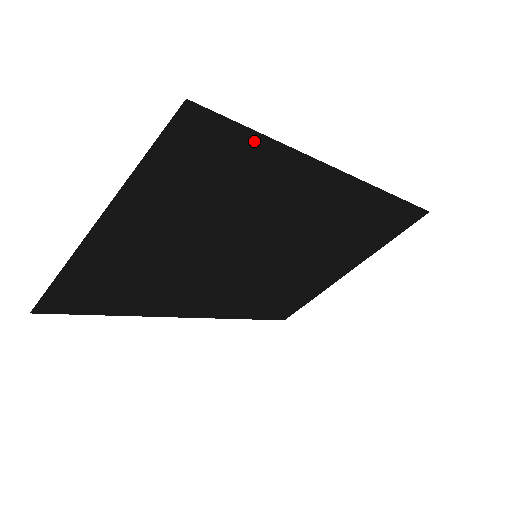
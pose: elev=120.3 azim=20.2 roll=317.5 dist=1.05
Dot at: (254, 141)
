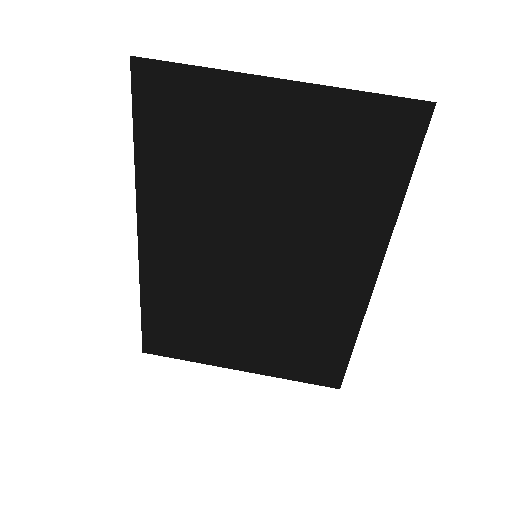
Dot at: (402, 176)
